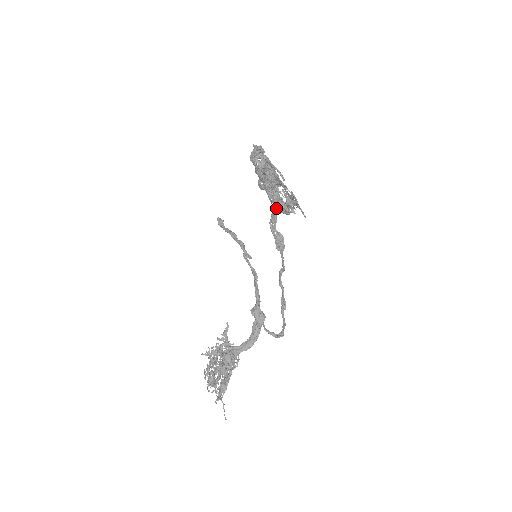
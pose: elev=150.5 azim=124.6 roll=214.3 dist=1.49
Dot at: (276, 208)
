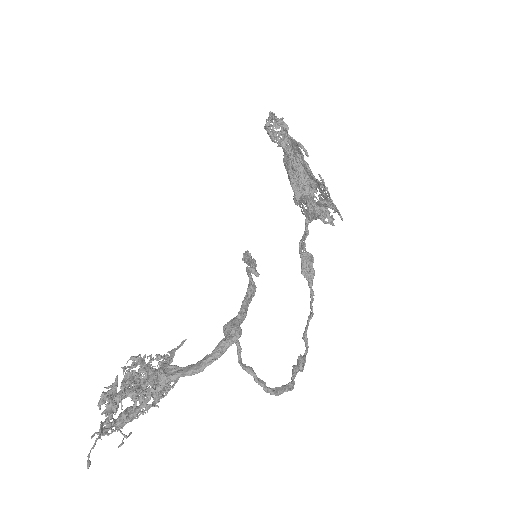
Dot at: (303, 209)
